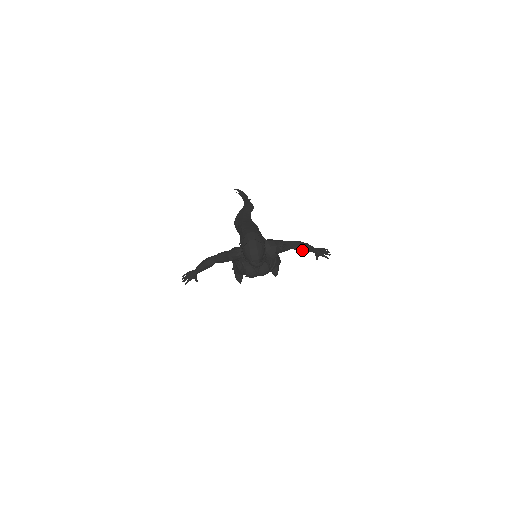
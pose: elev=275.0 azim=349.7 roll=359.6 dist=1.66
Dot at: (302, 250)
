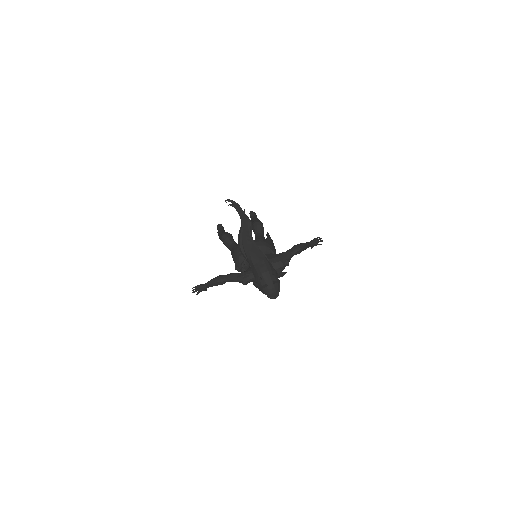
Dot at: (301, 251)
